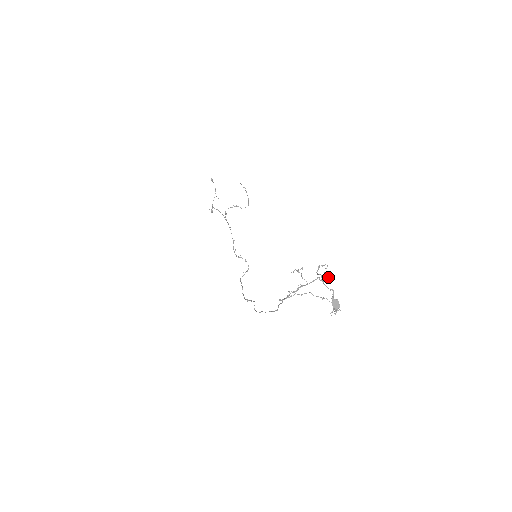
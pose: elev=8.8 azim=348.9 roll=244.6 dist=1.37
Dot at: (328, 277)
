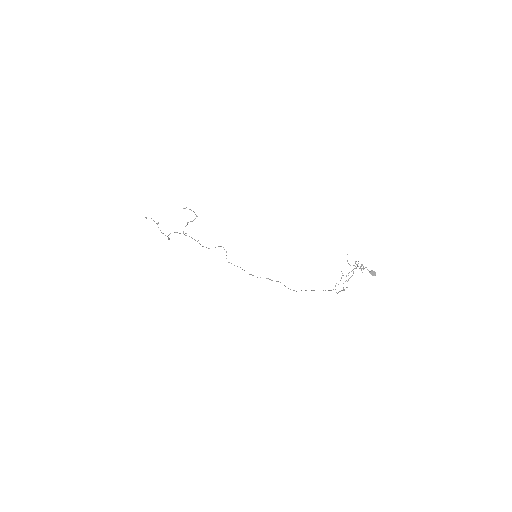
Dot at: (358, 263)
